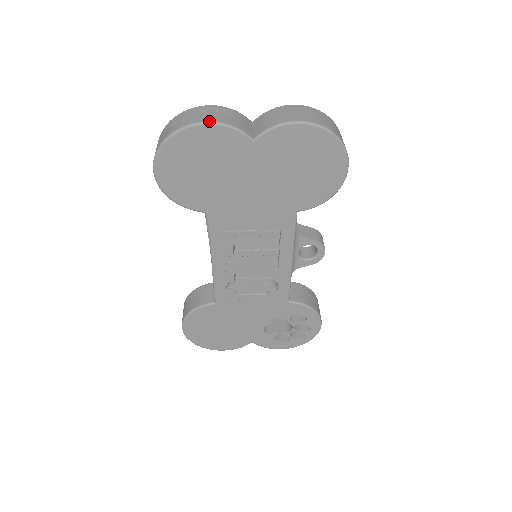
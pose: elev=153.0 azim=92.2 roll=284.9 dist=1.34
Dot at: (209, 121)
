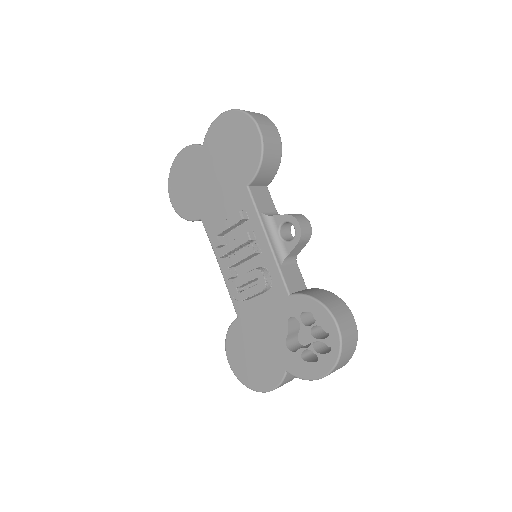
Dot at: (182, 150)
